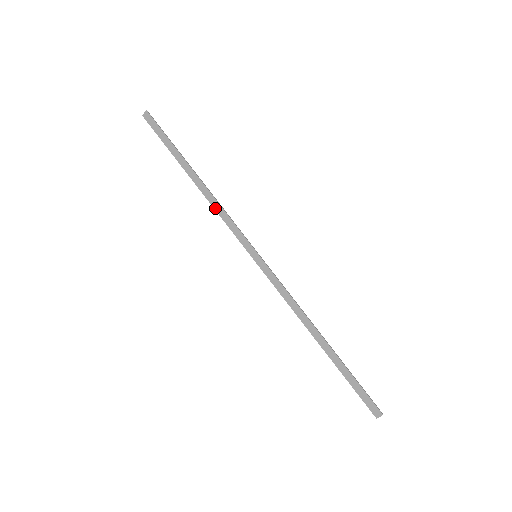
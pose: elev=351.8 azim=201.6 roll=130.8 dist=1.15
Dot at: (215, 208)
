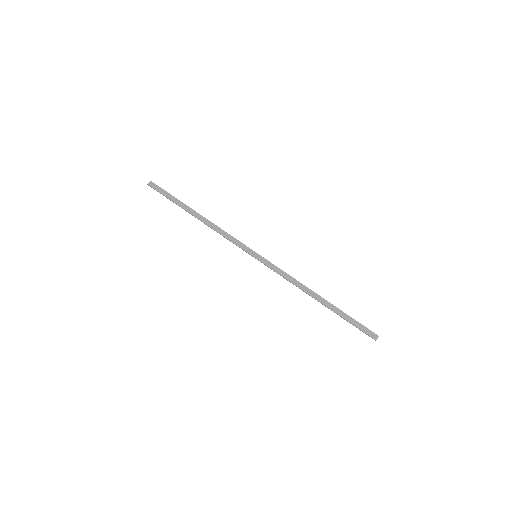
Dot at: (218, 231)
